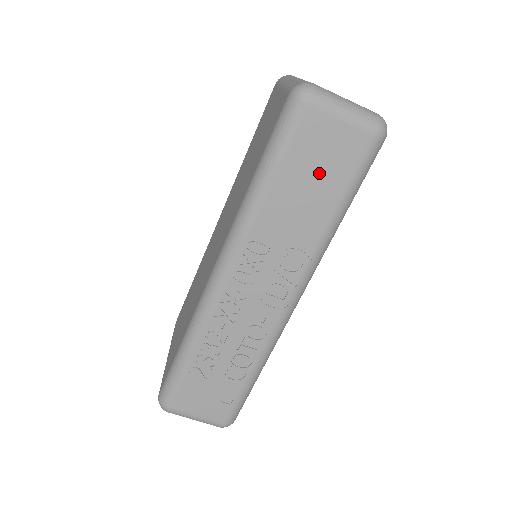
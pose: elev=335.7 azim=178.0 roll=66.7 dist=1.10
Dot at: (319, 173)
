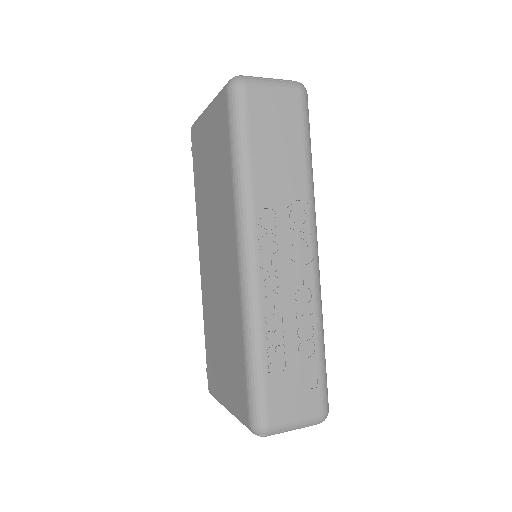
Dot at: (279, 134)
